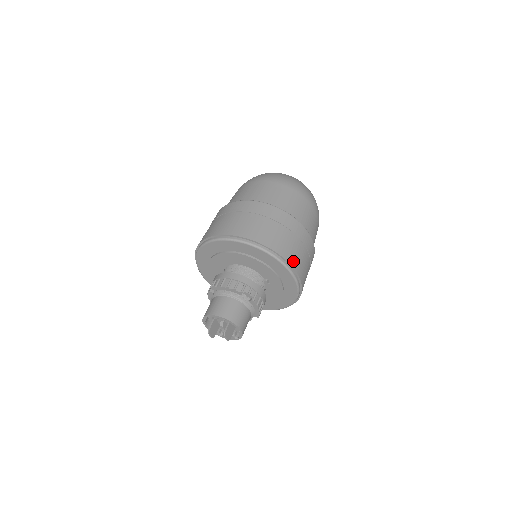
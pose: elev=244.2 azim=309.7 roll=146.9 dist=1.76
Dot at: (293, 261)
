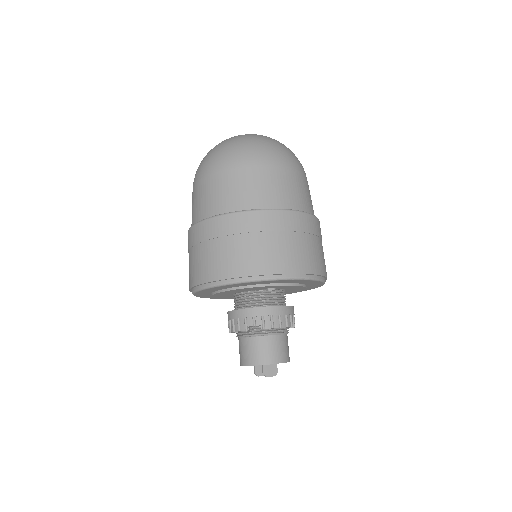
Dot at: (261, 267)
